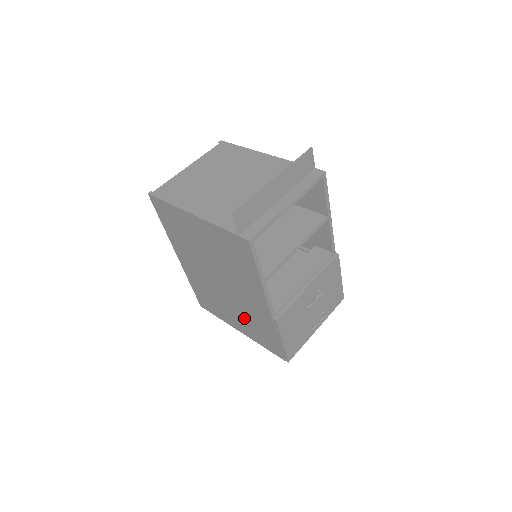
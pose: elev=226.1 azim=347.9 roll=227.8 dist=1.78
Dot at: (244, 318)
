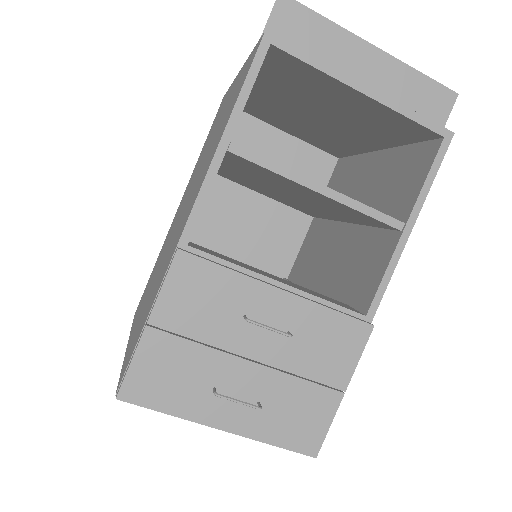
Dot at: (151, 292)
